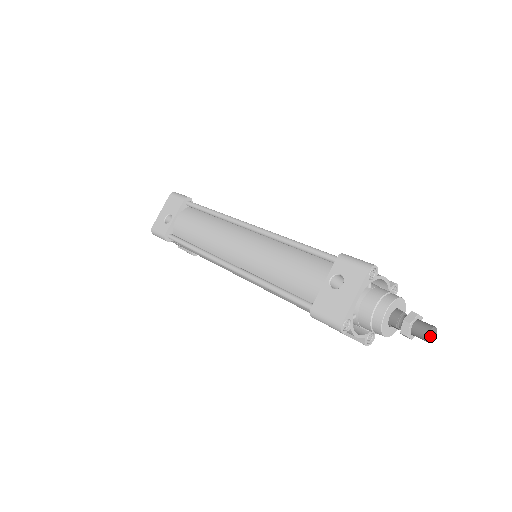
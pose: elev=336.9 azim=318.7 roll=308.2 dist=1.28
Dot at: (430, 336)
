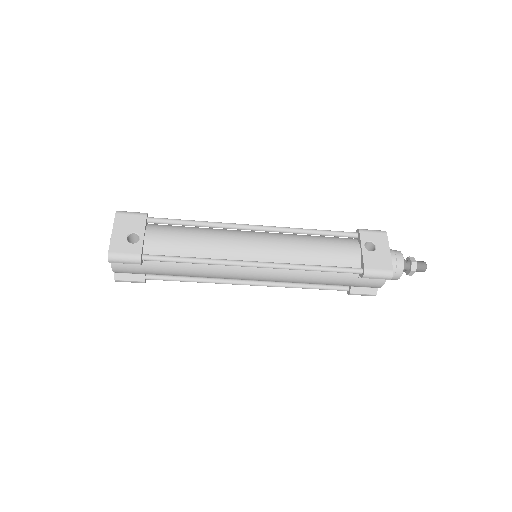
Dot at: (426, 267)
